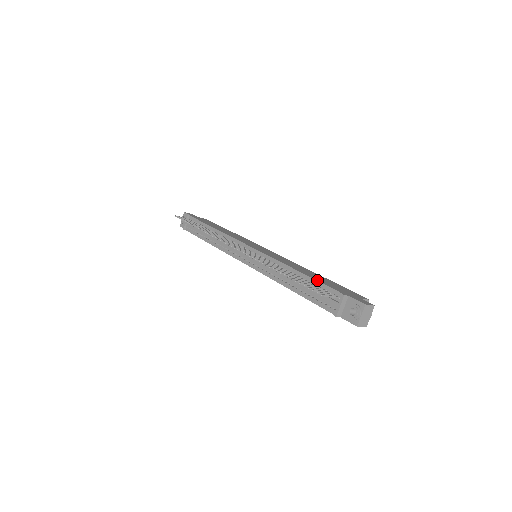
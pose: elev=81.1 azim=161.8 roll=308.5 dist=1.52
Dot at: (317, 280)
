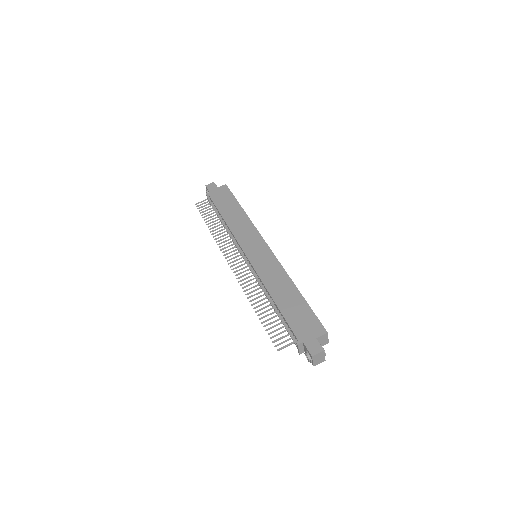
Dot at: (284, 316)
